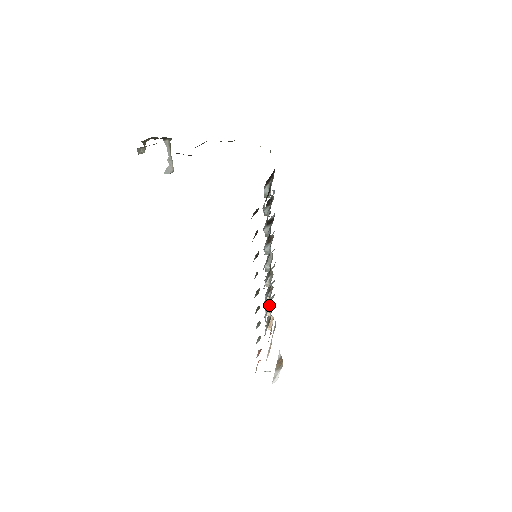
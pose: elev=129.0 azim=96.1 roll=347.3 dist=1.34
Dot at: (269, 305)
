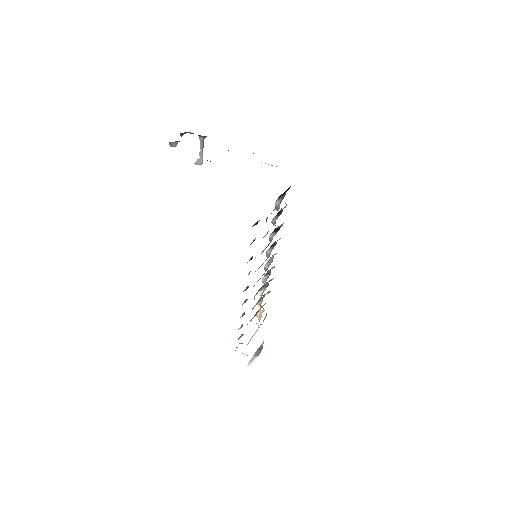
Dot at: occluded
